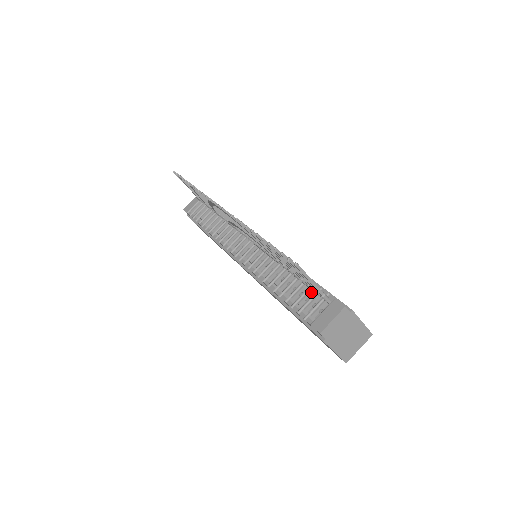
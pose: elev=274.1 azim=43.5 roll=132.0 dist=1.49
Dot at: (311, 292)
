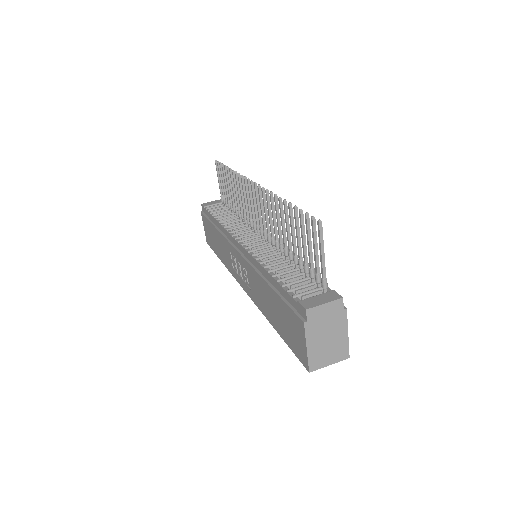
Dot at: (308, 282)
